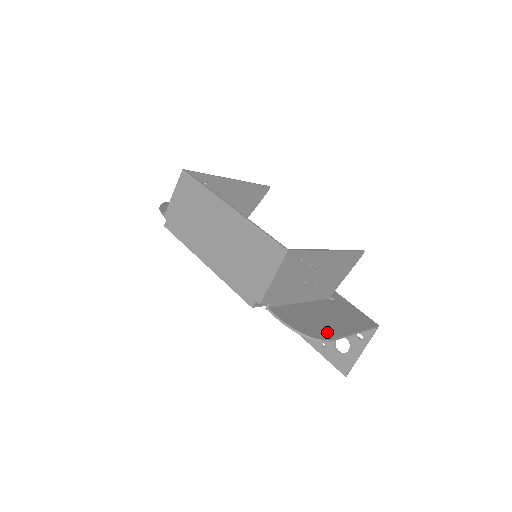
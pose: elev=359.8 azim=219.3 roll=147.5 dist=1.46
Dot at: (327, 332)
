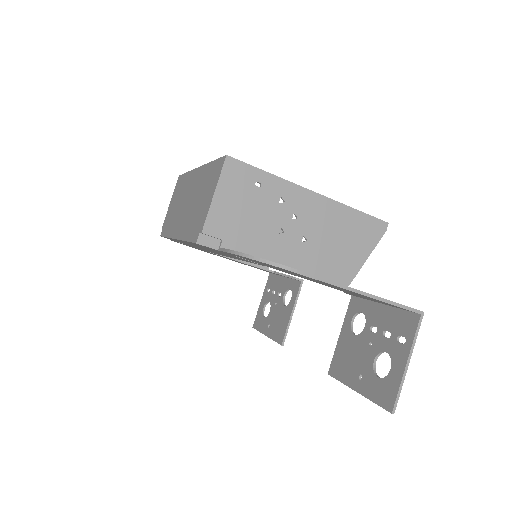
Dot at: occluded
